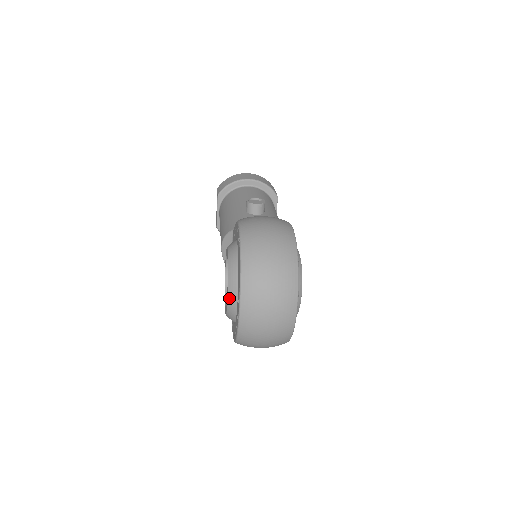
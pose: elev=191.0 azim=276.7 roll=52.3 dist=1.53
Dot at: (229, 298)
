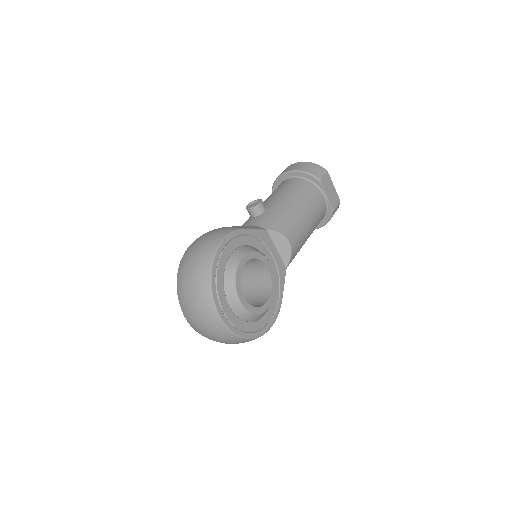
Dot at: occluded
